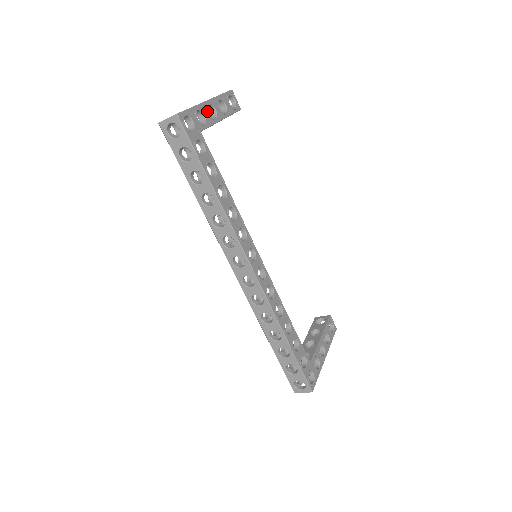
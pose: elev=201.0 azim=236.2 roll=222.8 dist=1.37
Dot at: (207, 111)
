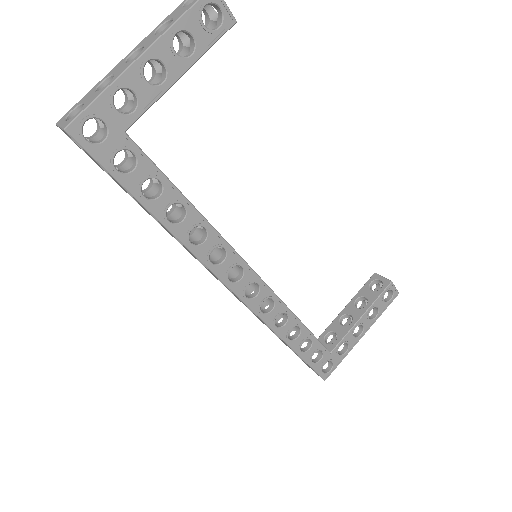
Dot at: (141, 79)
